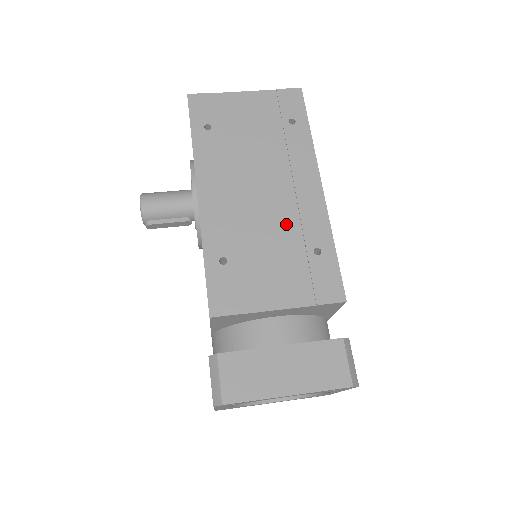
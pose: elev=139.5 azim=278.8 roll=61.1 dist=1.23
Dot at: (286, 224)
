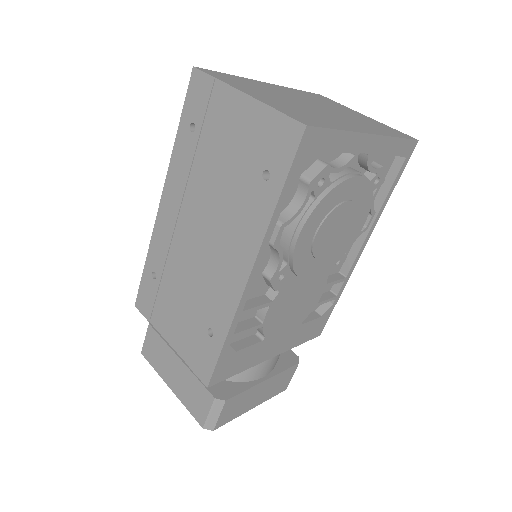
Dot at: (203, 287)
